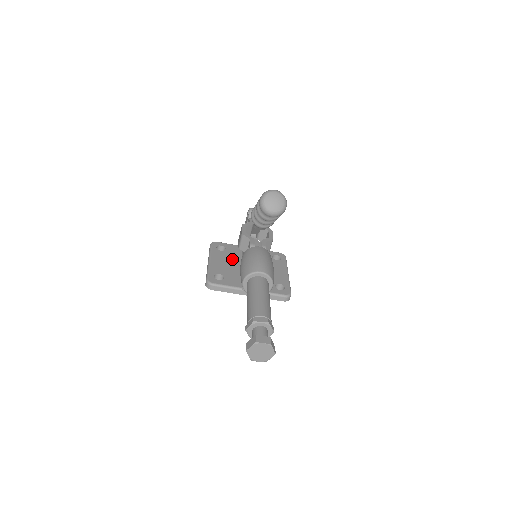
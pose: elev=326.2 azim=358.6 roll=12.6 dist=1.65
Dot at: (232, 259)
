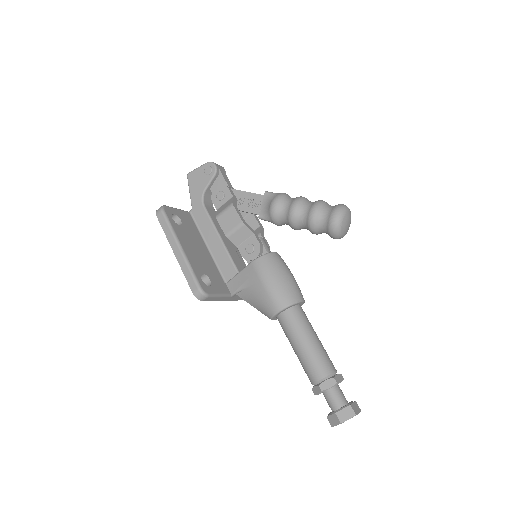
Dot at: (197, 241)
